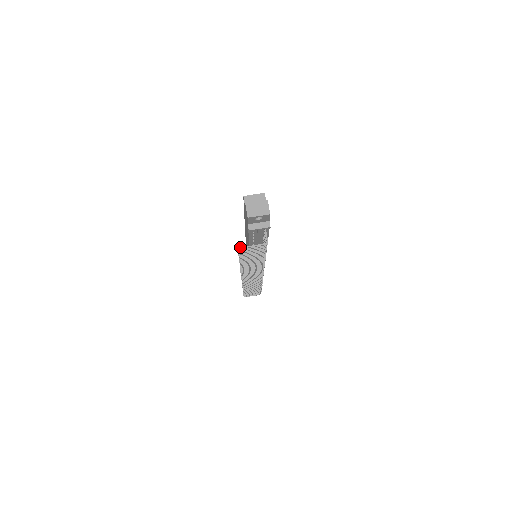
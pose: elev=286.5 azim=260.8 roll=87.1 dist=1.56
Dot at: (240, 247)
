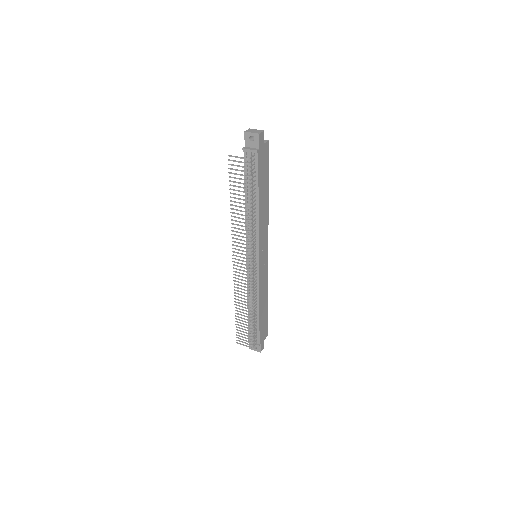
Dot at: (230, 155)
